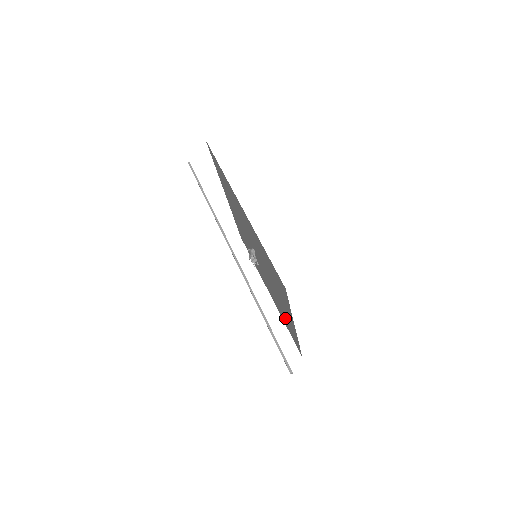
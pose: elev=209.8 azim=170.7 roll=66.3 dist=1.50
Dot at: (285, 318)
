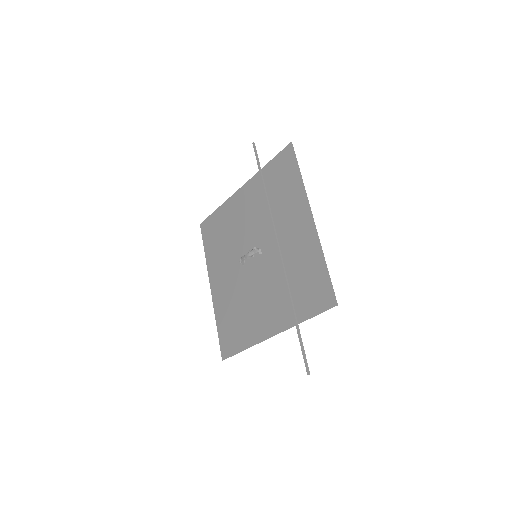
Dot at: (239, 320)
